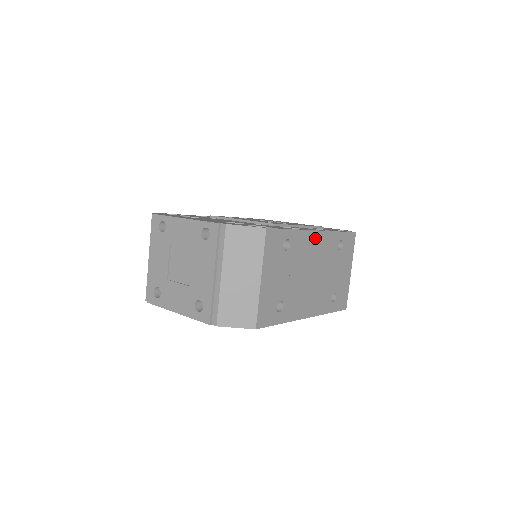
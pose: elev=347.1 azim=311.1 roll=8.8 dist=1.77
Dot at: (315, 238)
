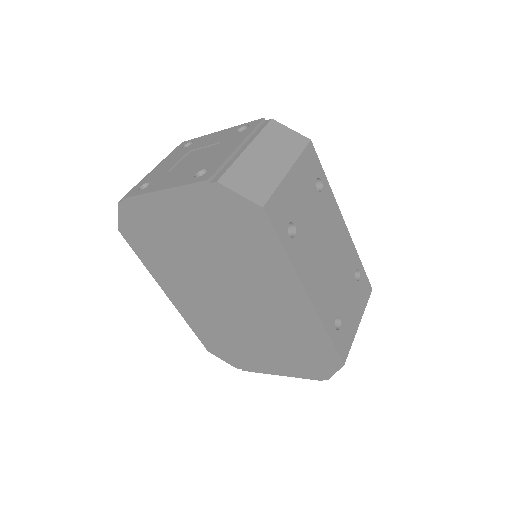
Dot at: (341, 226)
